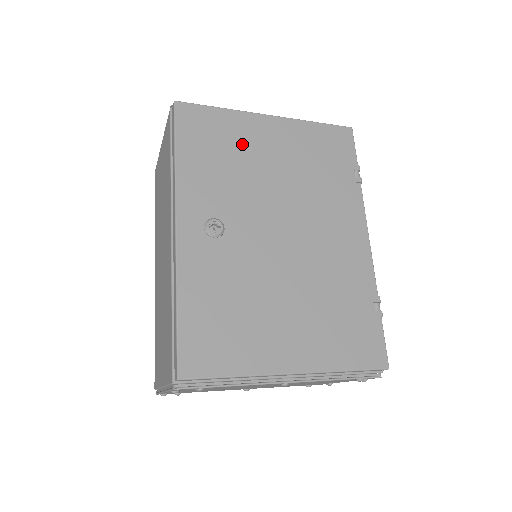
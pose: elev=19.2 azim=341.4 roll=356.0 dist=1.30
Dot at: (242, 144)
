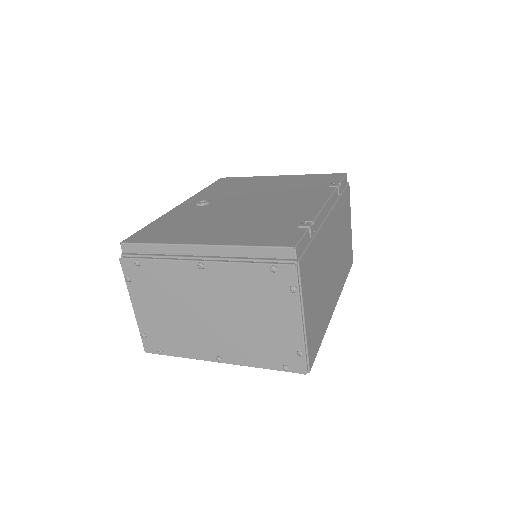
Dot at: (251, 183)
